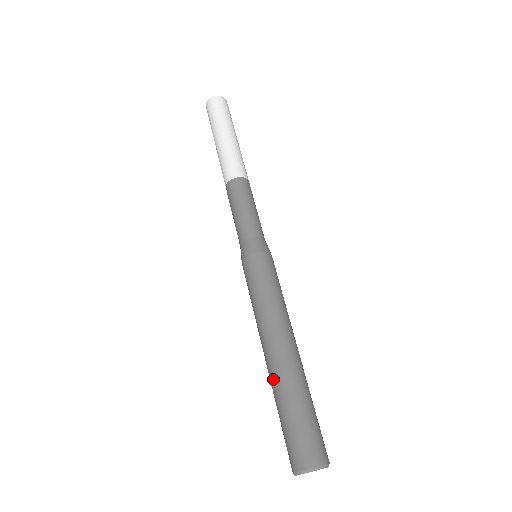
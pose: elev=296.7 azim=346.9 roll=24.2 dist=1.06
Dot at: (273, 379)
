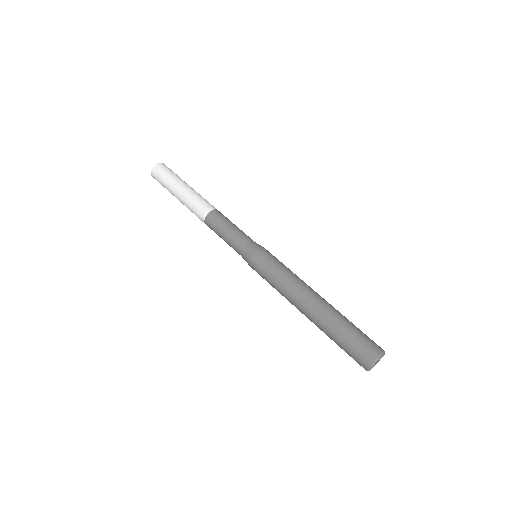
Dot at: (323, 318)
